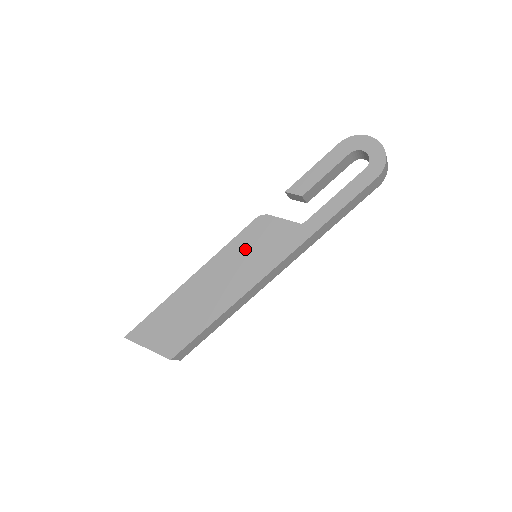
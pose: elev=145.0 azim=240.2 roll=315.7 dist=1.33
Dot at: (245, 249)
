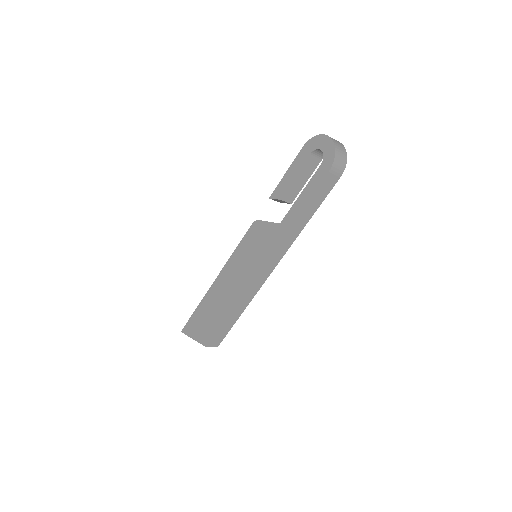
Dot at: (245, 252)
